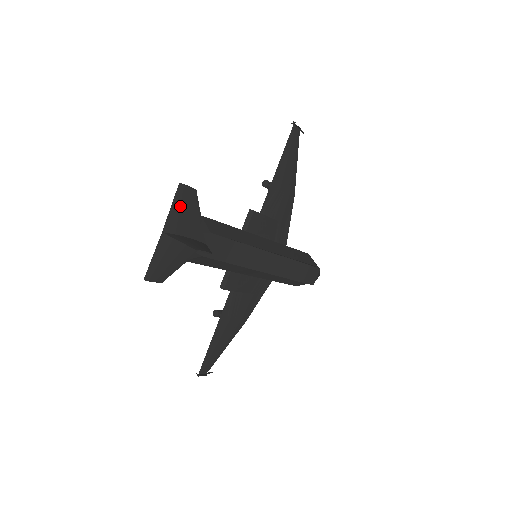
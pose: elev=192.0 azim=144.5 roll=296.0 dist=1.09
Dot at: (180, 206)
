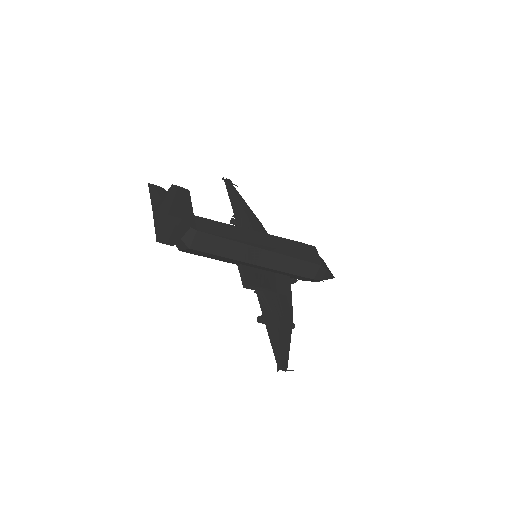
Dot at: (157, 196)
